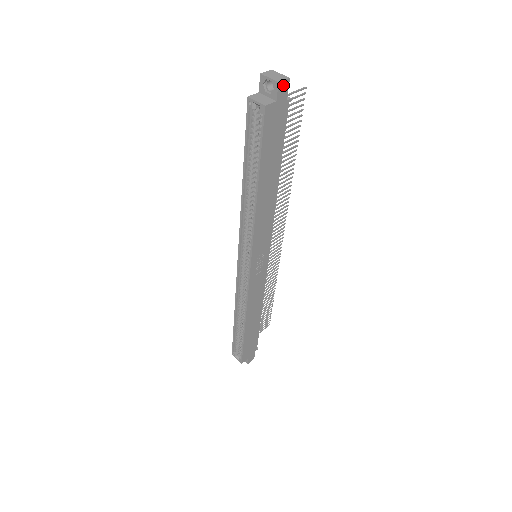
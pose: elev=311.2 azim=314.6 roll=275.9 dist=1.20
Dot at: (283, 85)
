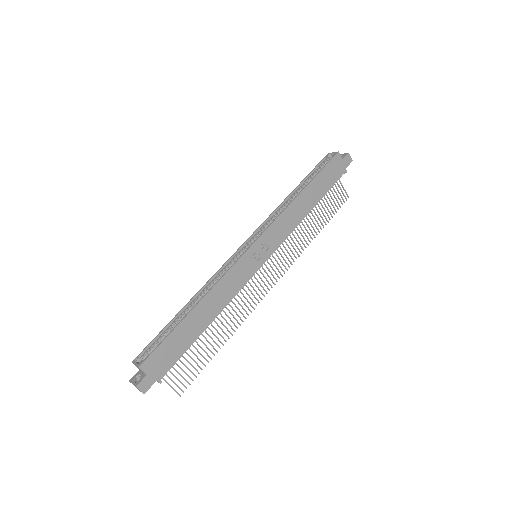
Dot at: (349, 158)
